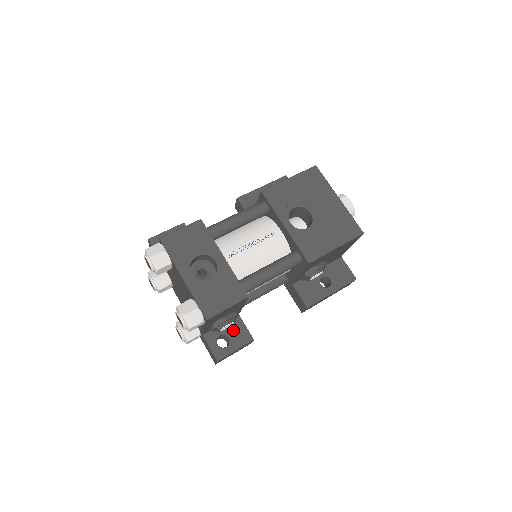
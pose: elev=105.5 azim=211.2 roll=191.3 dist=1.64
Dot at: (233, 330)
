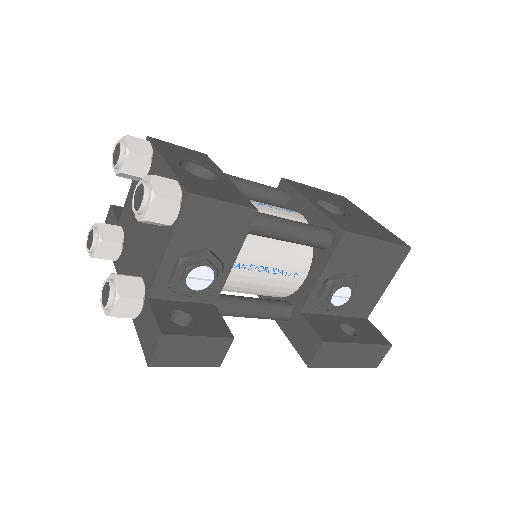
Dot at: (201, 314)
